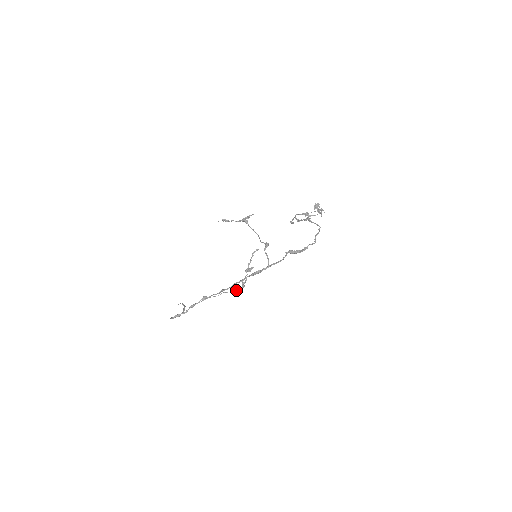
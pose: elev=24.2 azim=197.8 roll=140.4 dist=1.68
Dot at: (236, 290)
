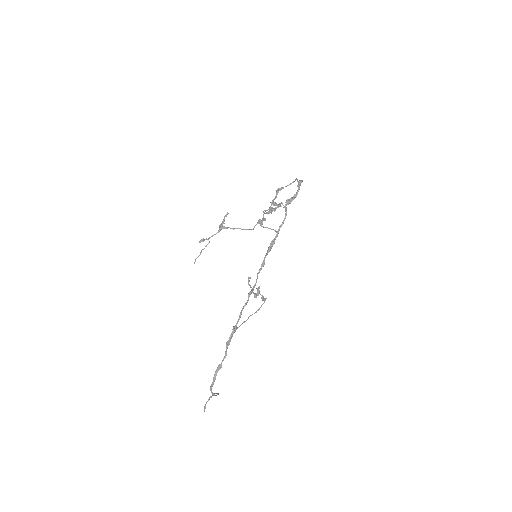
Dot at: (261, 306)
